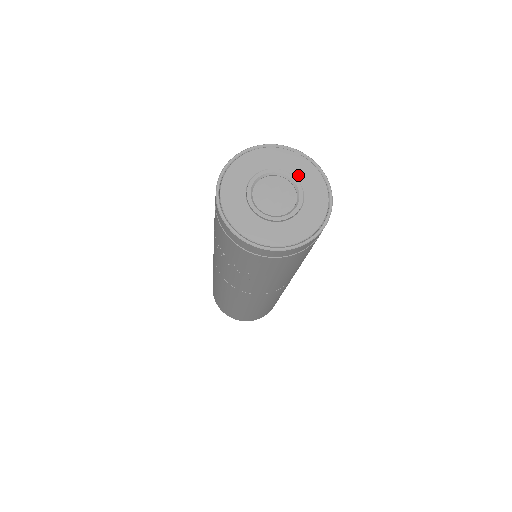
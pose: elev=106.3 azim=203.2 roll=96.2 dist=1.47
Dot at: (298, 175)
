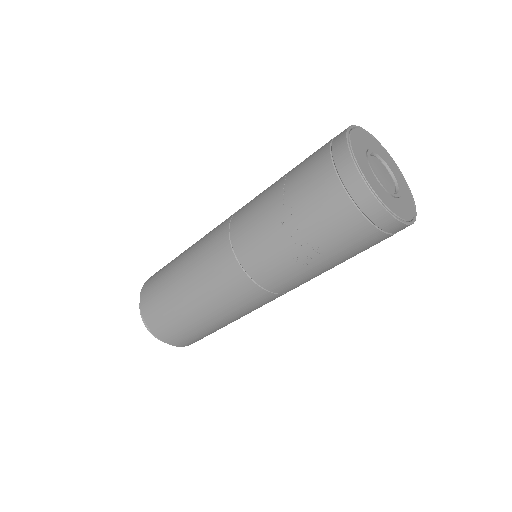
Dot at: (389, 164)
